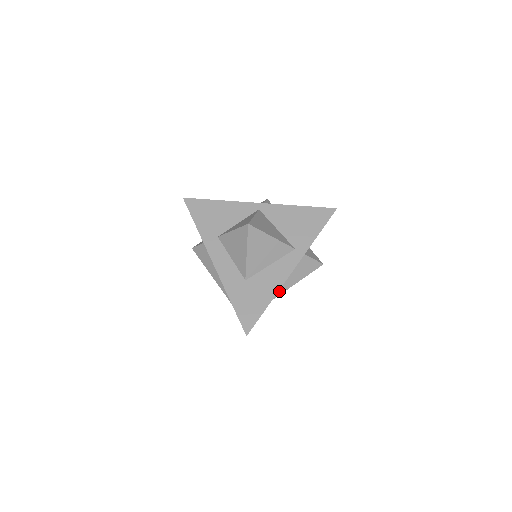
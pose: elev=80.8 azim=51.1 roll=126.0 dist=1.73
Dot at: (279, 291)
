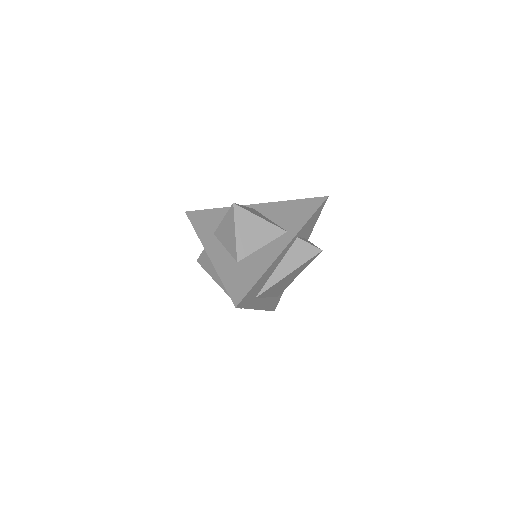
Dot at: (277, 278)
